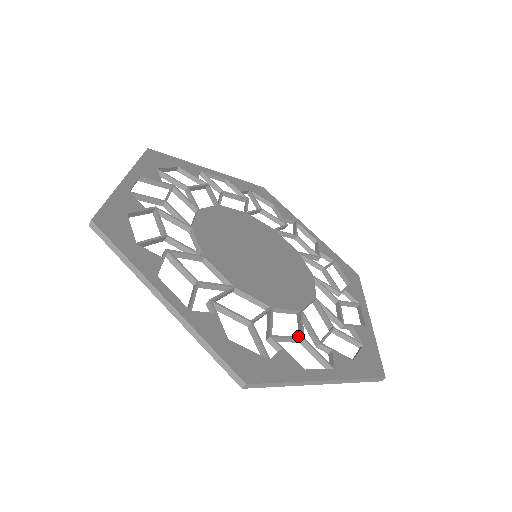
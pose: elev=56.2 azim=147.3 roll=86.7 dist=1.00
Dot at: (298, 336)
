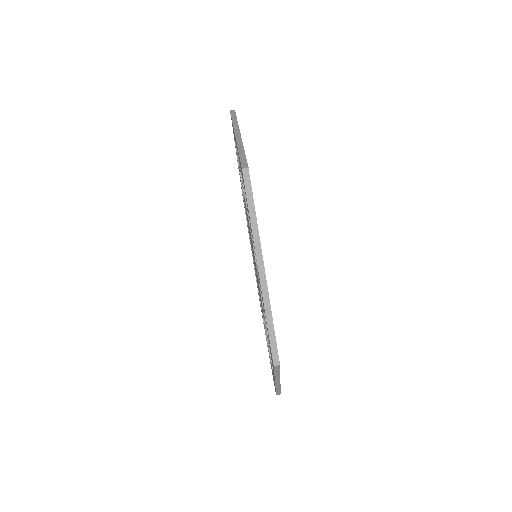
Dot at: occluded
